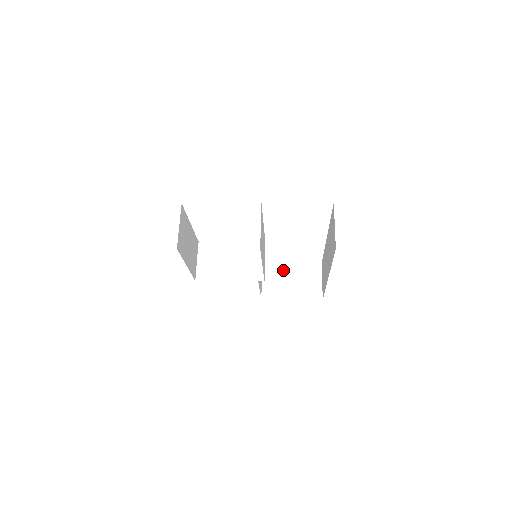
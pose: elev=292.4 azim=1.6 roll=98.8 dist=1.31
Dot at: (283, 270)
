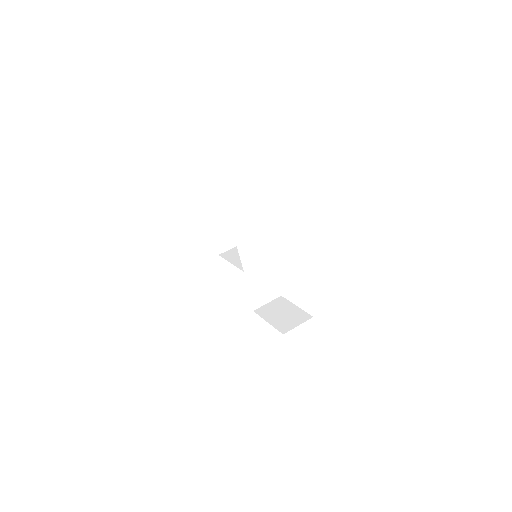
Dot at: (286, 306)
